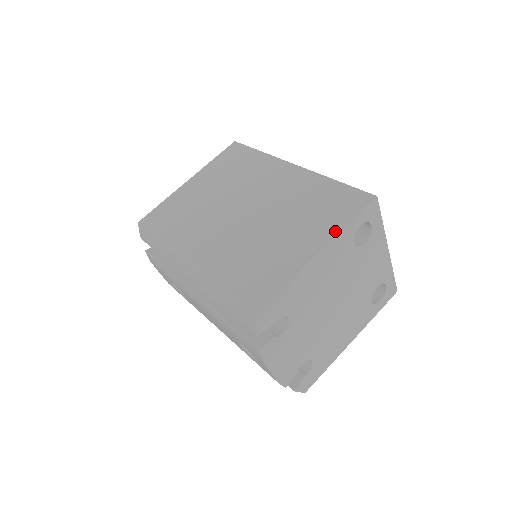
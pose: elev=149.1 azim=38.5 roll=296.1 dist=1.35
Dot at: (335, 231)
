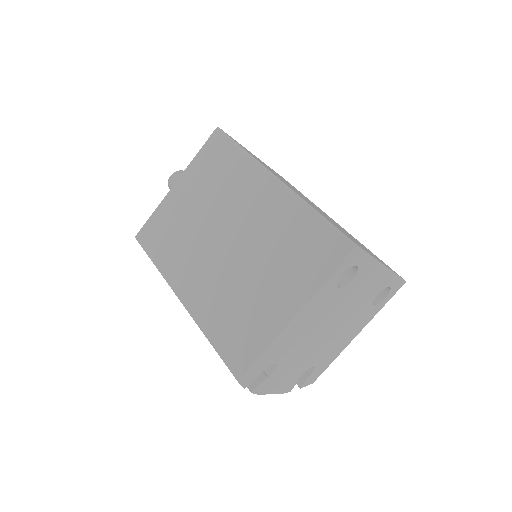
Dot at: (311, 290)
